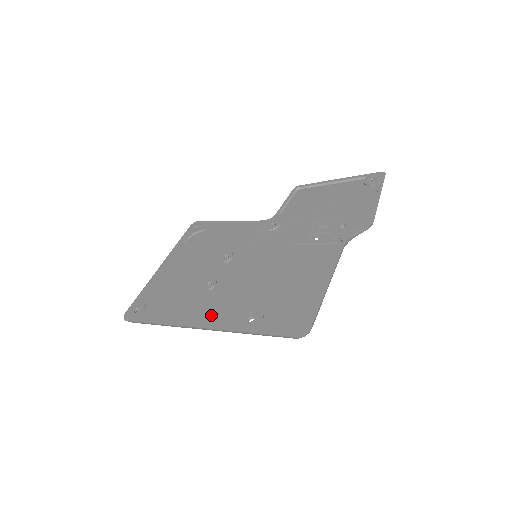
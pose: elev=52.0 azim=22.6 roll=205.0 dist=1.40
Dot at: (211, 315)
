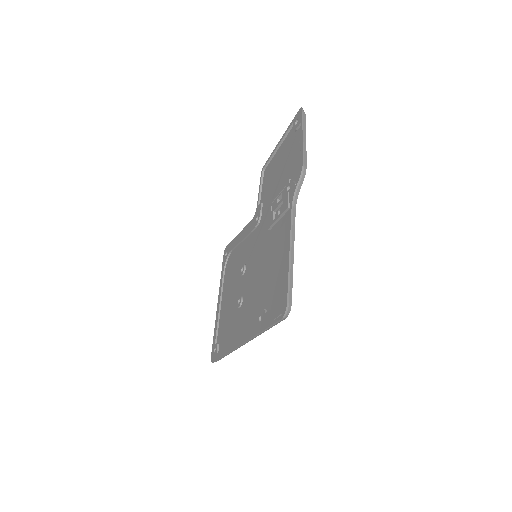
Dot at: (245, 329)
